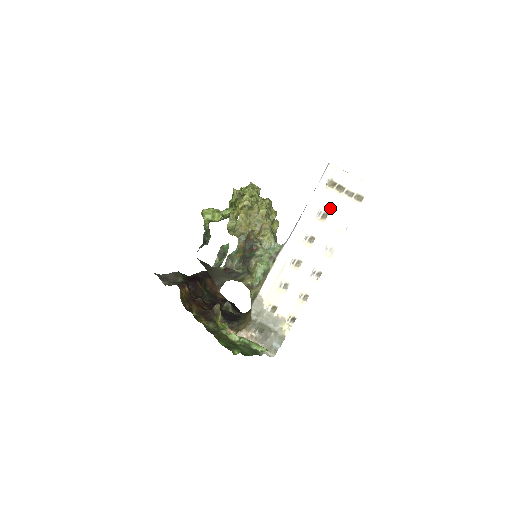
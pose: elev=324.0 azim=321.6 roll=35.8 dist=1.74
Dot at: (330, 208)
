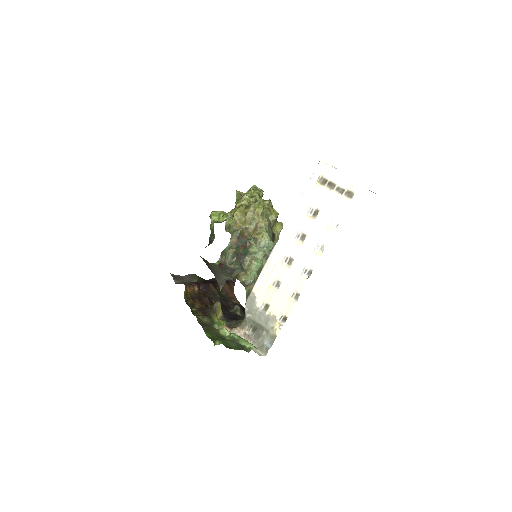
Dot at: (321, 205)
